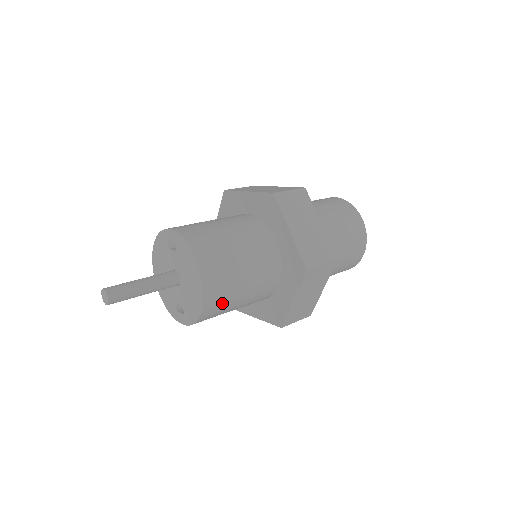
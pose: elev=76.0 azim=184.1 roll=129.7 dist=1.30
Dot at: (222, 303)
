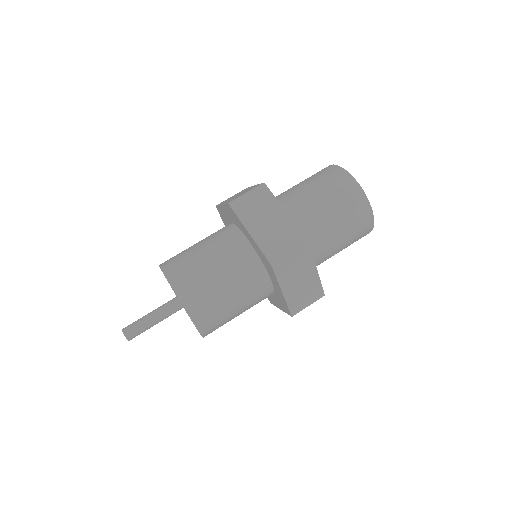
Dot at: occluded
